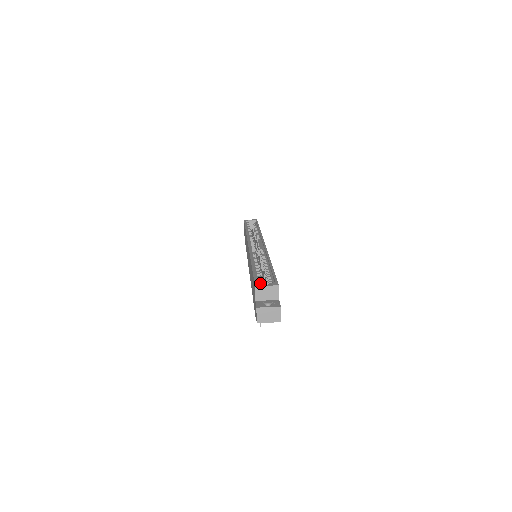
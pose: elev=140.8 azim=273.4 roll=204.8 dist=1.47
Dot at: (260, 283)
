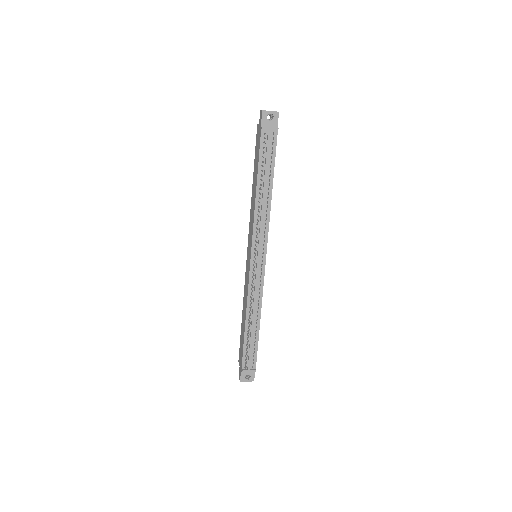
Dot at: occluded
